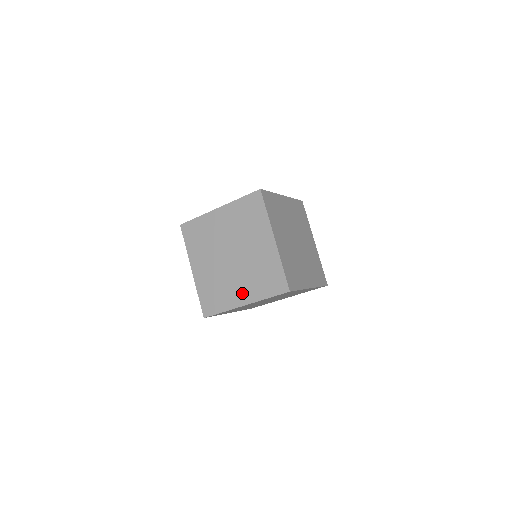
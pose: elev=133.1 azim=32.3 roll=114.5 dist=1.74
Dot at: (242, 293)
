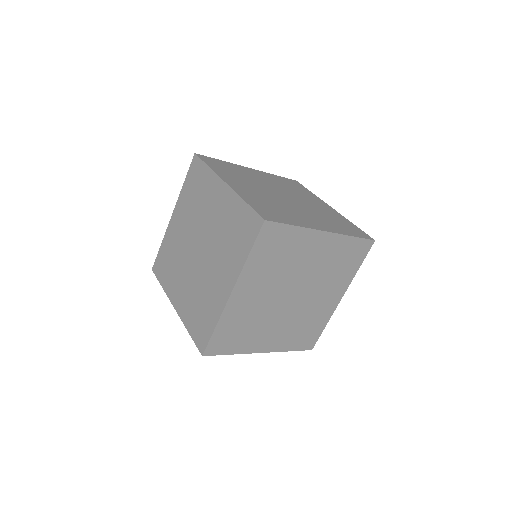
Dot at: (223, 280)
